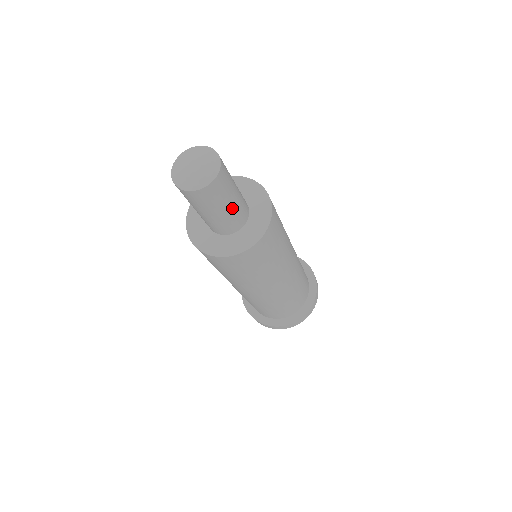
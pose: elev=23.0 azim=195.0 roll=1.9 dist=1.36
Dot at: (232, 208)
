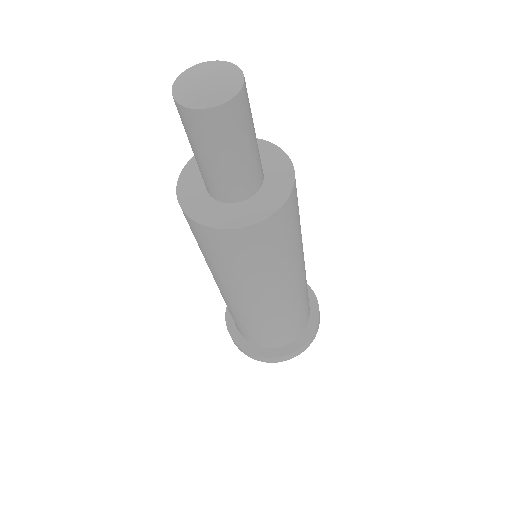
Dot at: (229, 167)
